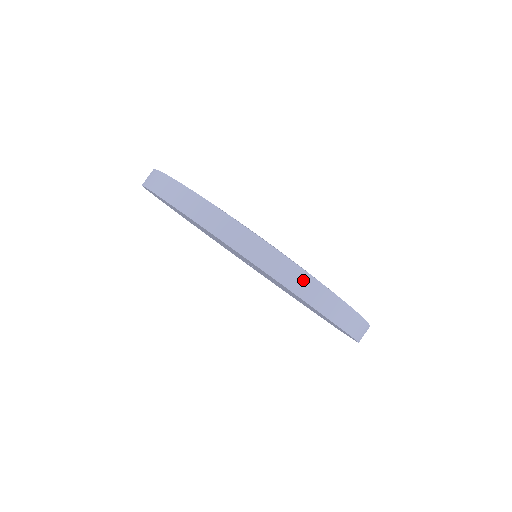
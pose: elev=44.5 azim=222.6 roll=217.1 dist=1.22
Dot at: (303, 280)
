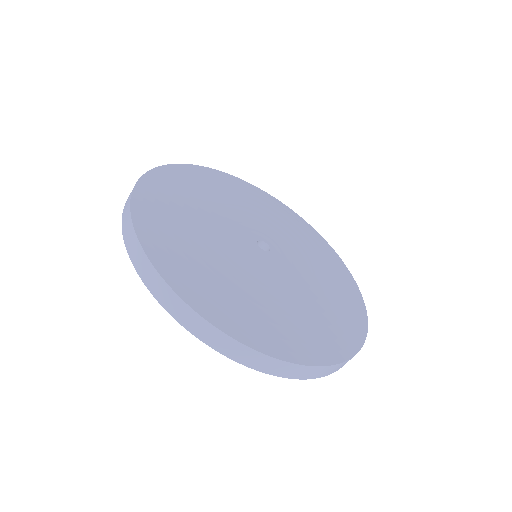
Dot at: (311, 371)
